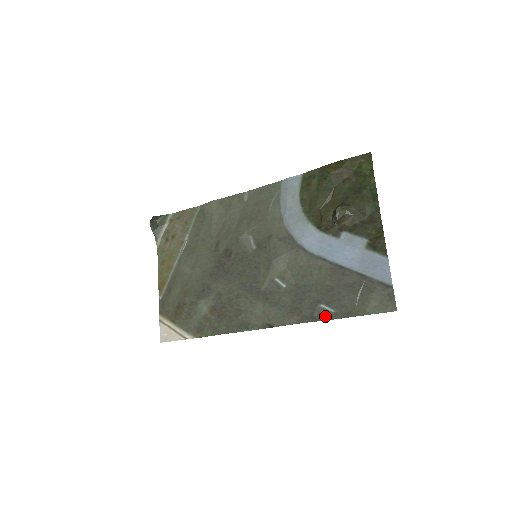
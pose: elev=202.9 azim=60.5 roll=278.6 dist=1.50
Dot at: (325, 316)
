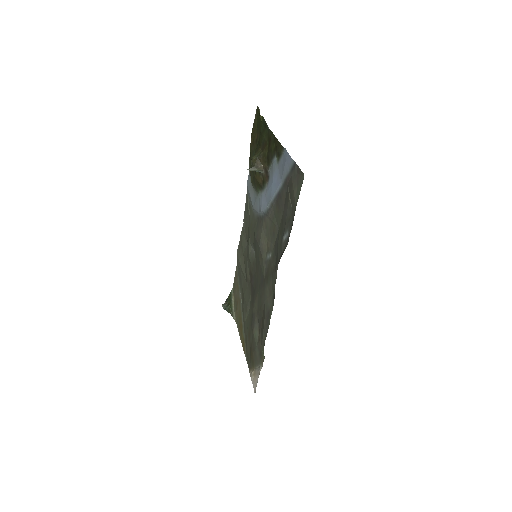
Dot at: (286, 243)
